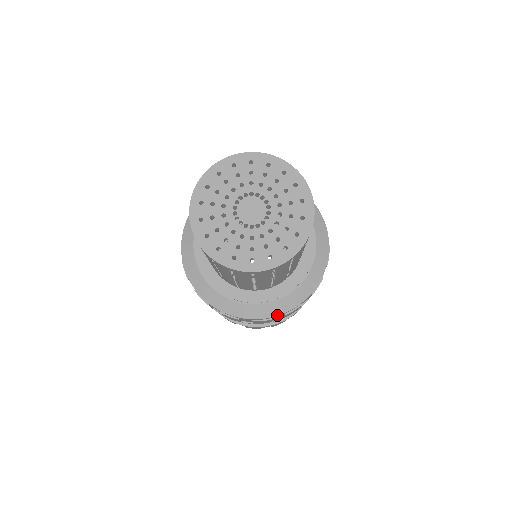
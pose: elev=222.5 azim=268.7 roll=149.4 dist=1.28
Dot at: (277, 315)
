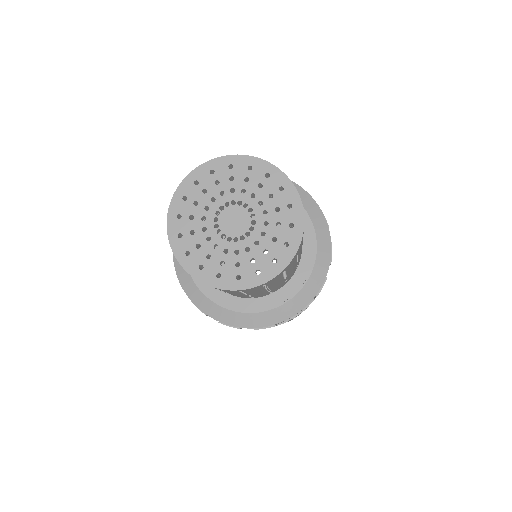
Dot at: (279, 322)
